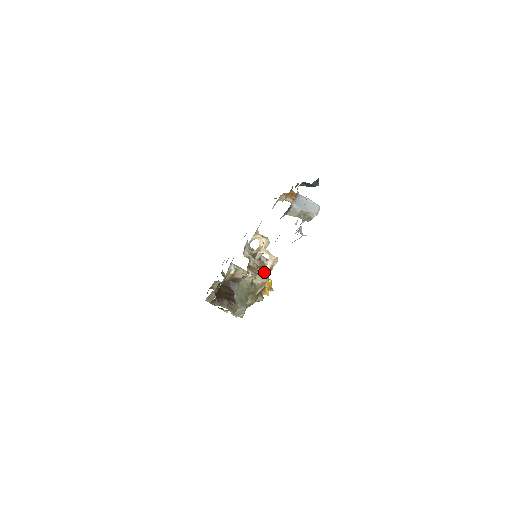
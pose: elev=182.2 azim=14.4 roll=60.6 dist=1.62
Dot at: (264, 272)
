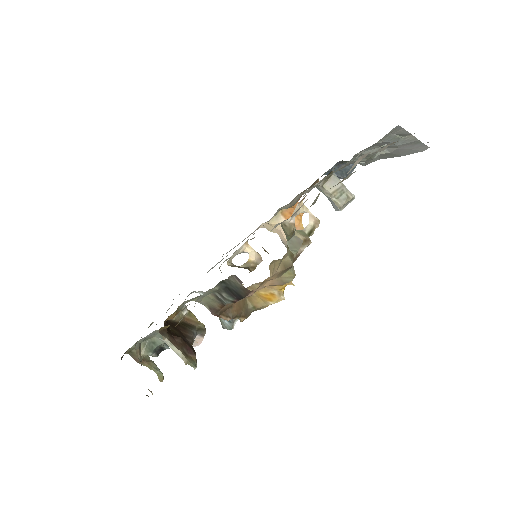
Dot at: (305, 230)
